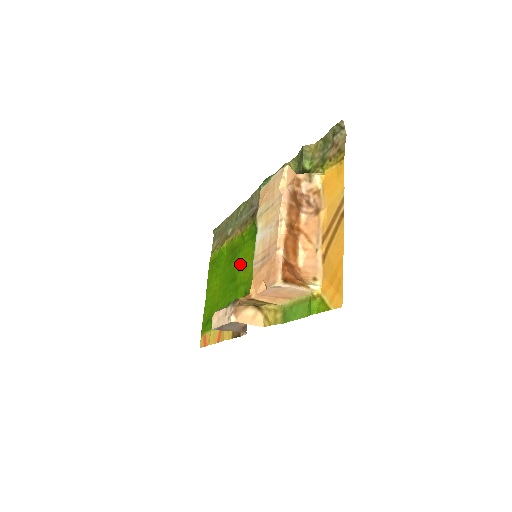
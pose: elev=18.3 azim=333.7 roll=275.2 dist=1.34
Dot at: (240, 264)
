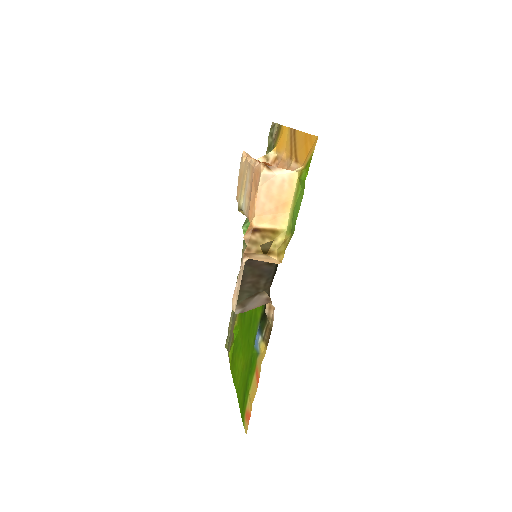
Dot at: occluded
